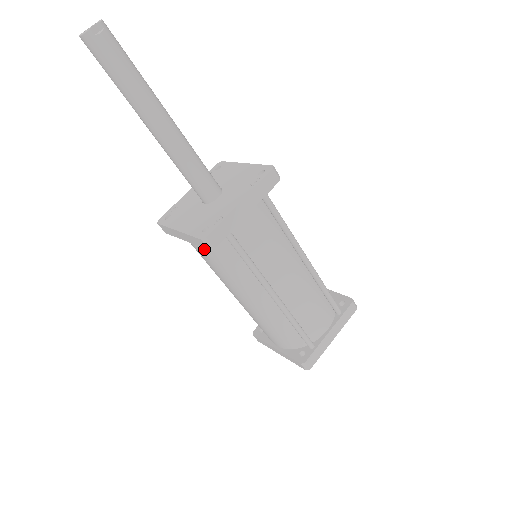
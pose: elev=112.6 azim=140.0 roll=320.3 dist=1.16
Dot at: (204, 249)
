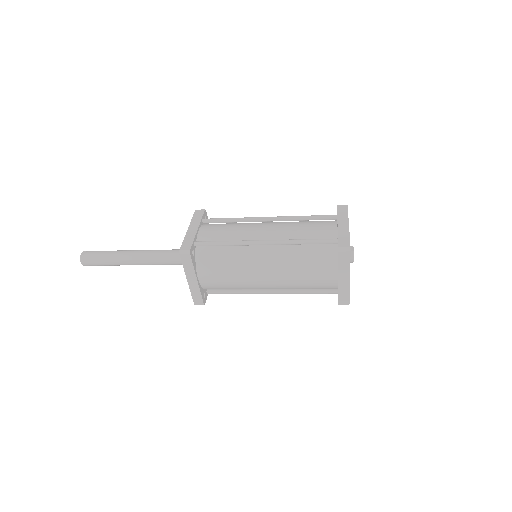
Dot at: (206, 270)
